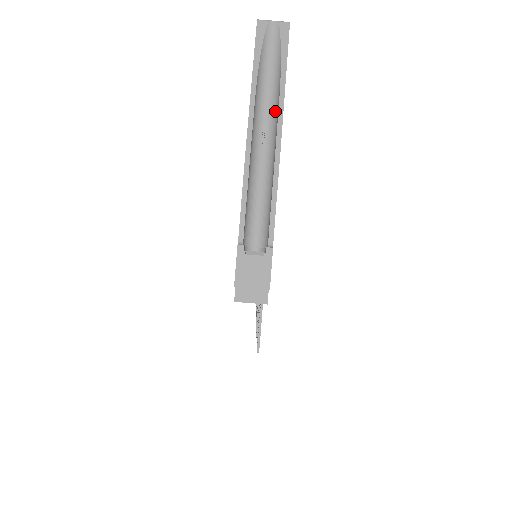
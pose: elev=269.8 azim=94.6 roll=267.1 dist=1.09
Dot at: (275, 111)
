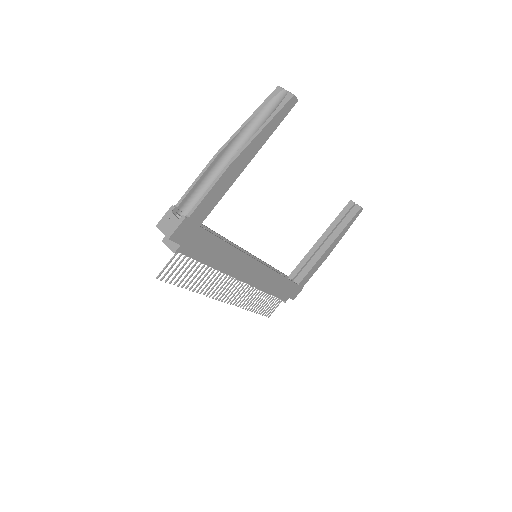
Dot at: (248, 144)
